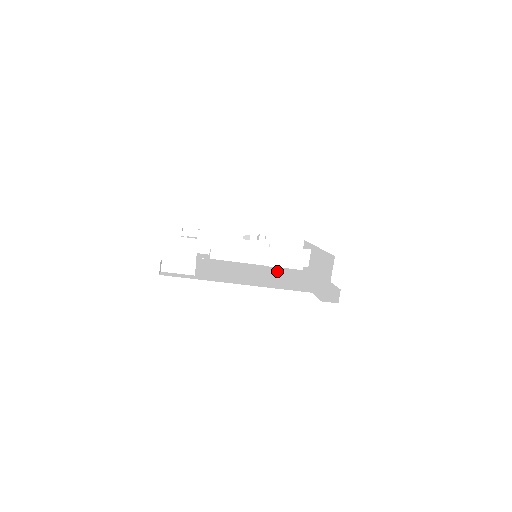
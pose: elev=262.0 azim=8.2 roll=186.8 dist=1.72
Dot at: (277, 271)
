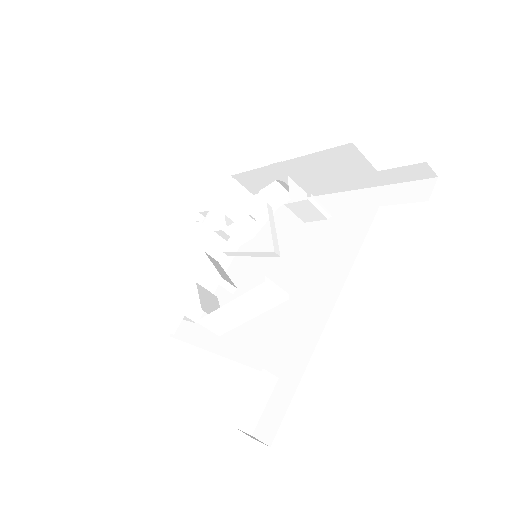
Dot at: (327, 231)
